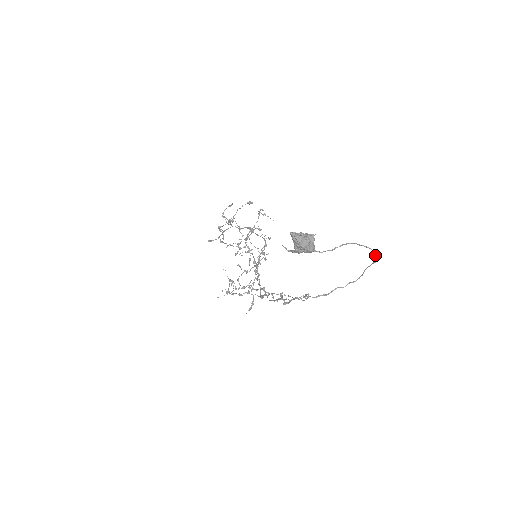
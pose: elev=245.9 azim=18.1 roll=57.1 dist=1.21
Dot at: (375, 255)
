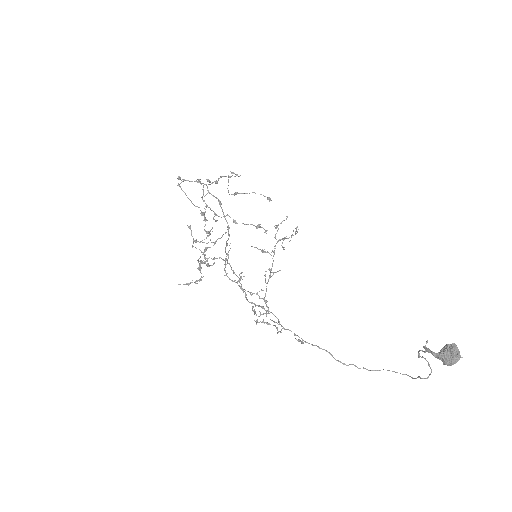
Dot at: occluded
